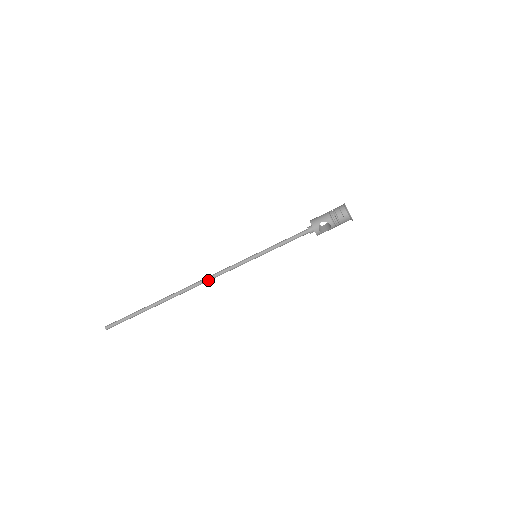
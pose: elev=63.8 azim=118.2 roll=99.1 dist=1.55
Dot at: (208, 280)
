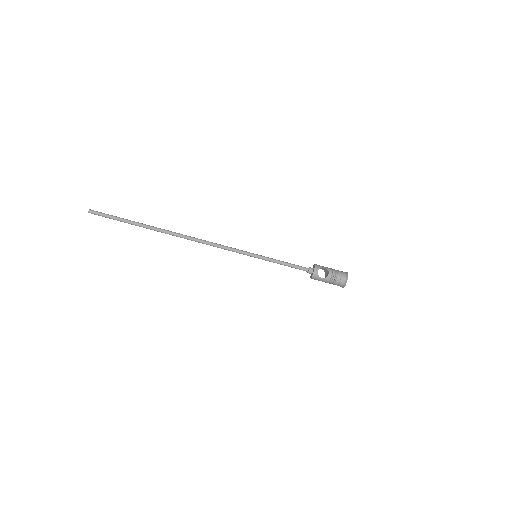
Dot at: (206, 242)
